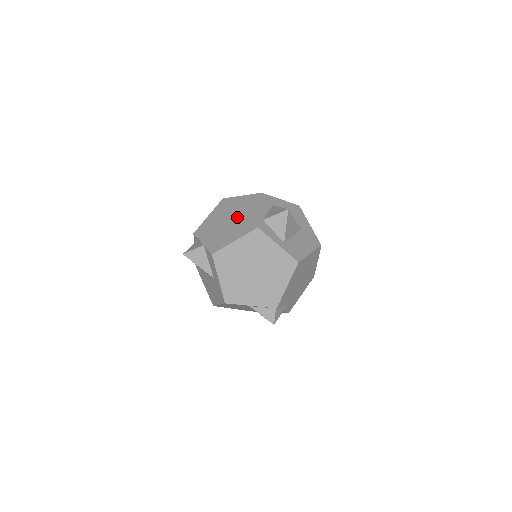
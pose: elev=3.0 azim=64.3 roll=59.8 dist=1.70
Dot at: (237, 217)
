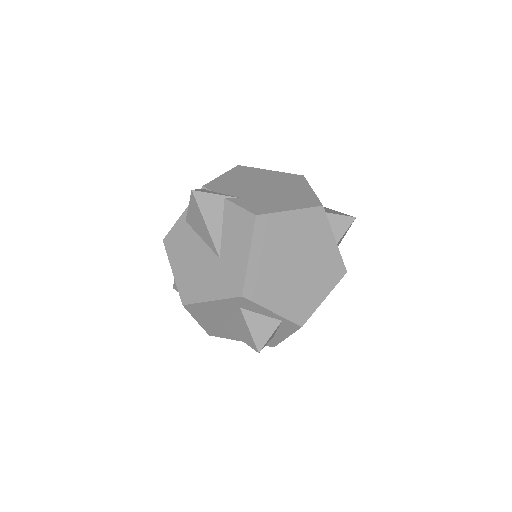
Dot at: occluded
